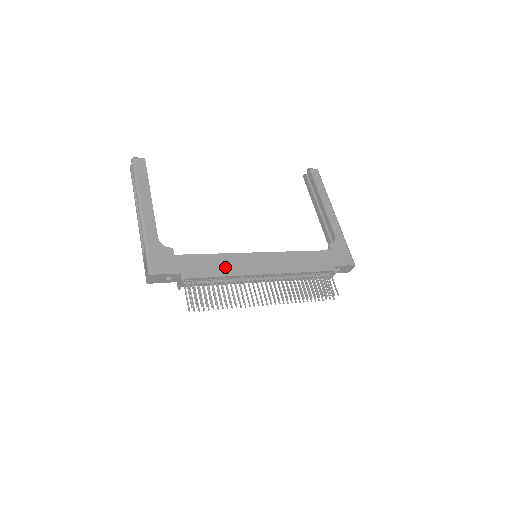
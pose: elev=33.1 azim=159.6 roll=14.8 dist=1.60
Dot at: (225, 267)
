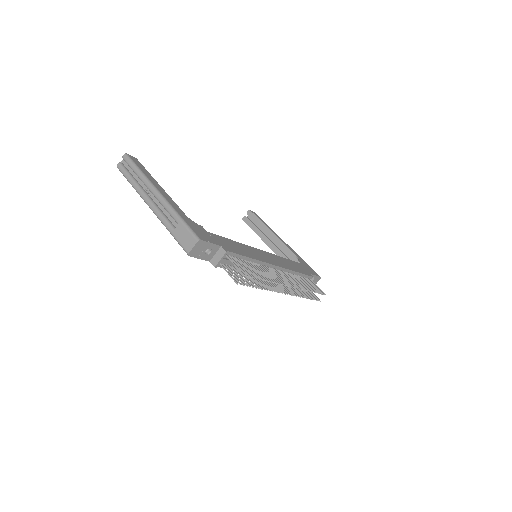
Dot at: (248, 252)
